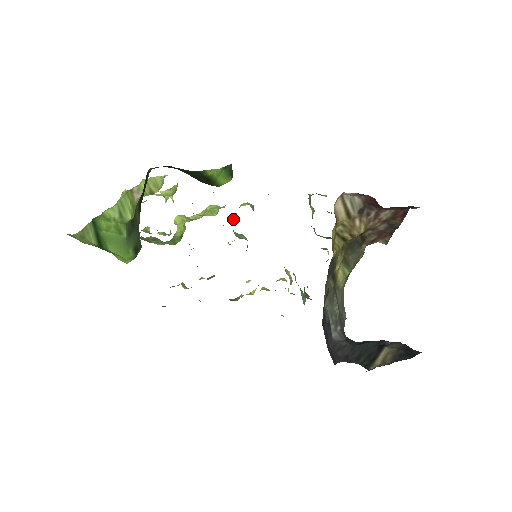
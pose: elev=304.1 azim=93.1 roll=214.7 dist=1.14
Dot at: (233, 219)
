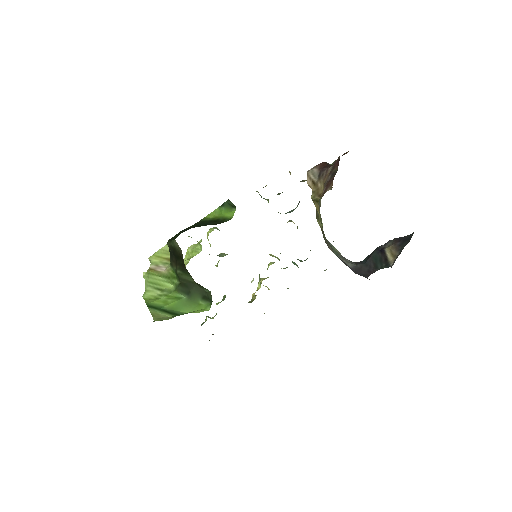
Dot at: (210, 246)
